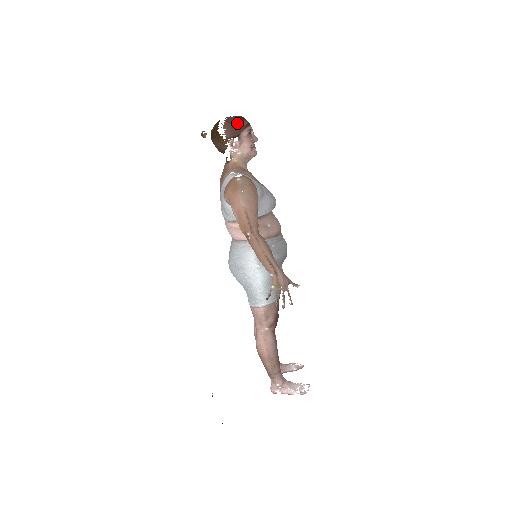
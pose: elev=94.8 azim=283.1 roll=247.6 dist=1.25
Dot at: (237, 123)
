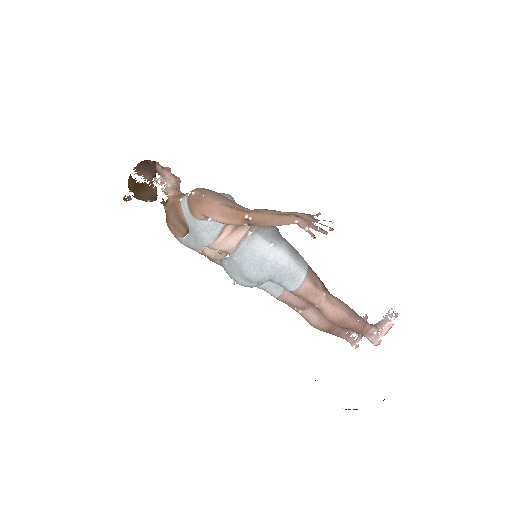
Dot at: (146, 164)
